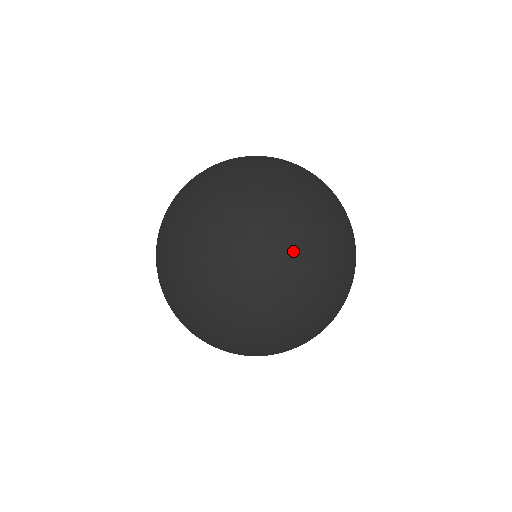
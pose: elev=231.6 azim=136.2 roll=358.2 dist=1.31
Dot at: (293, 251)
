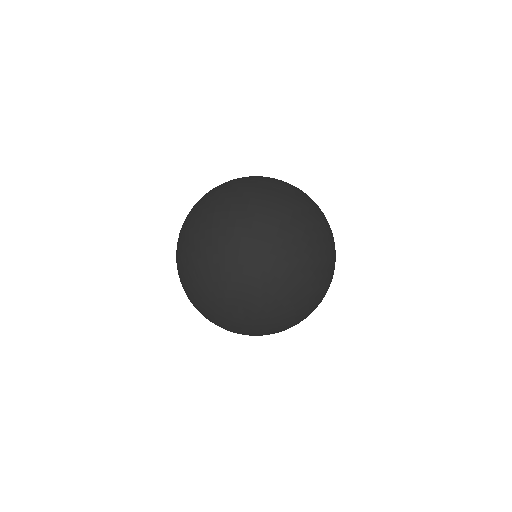
Dot at: (230, 268)
